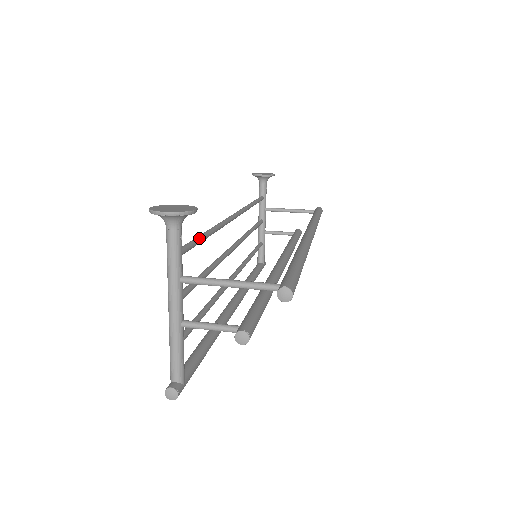
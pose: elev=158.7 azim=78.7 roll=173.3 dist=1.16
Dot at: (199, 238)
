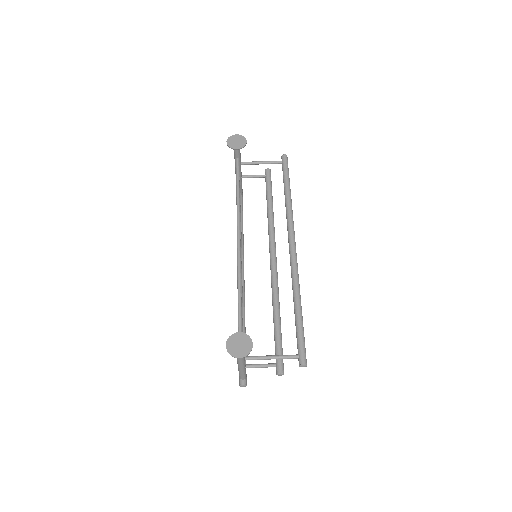
Dot at: (241, 317)
